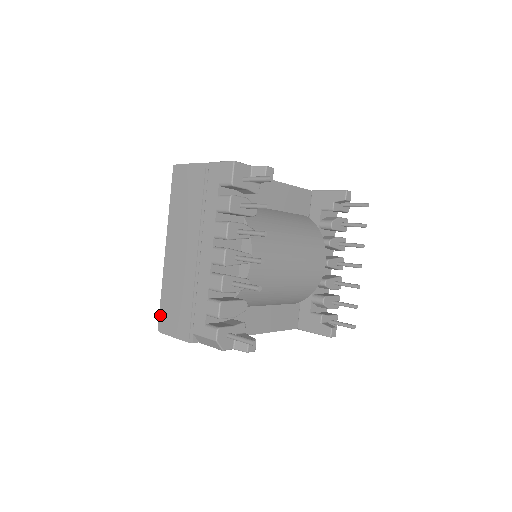
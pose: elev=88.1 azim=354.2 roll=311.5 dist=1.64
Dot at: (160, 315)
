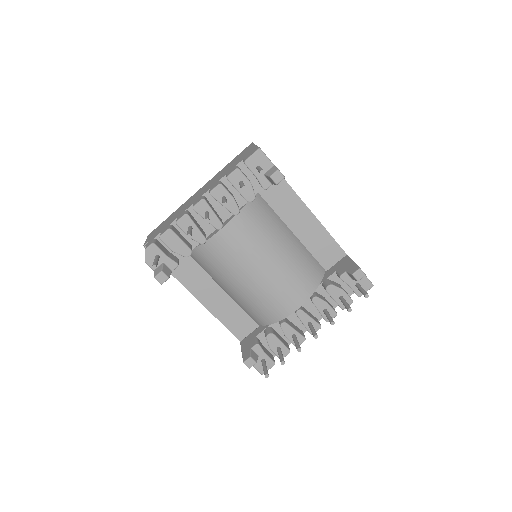
Dot at: occluded
